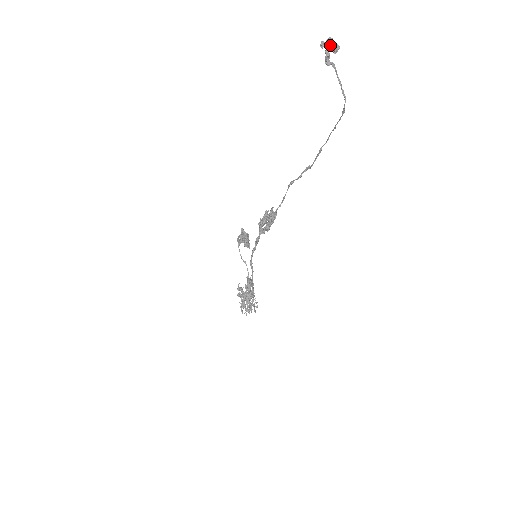
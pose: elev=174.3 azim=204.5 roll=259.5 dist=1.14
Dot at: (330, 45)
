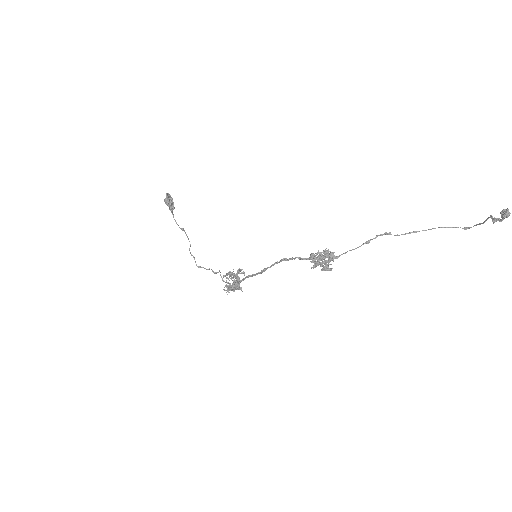
Dot at: (508, 216)
